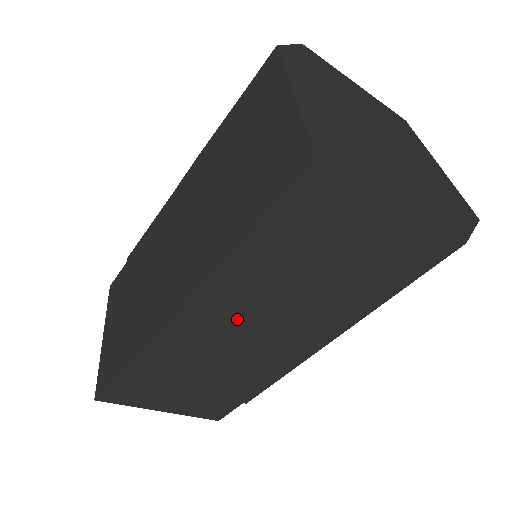
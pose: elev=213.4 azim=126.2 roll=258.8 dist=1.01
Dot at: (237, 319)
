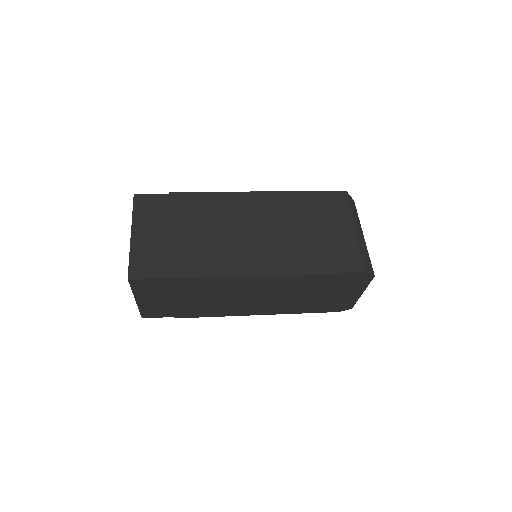
Dot at: (256, 291)
